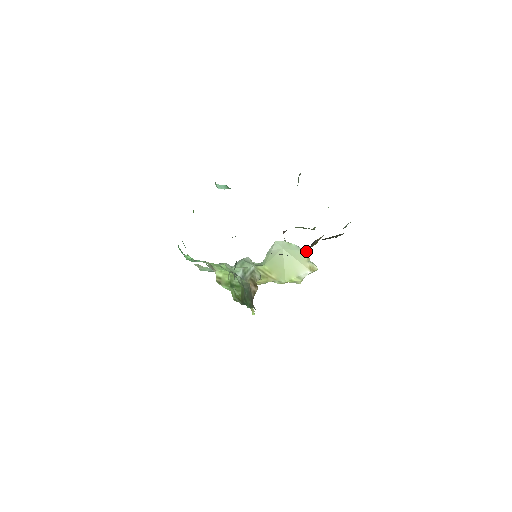
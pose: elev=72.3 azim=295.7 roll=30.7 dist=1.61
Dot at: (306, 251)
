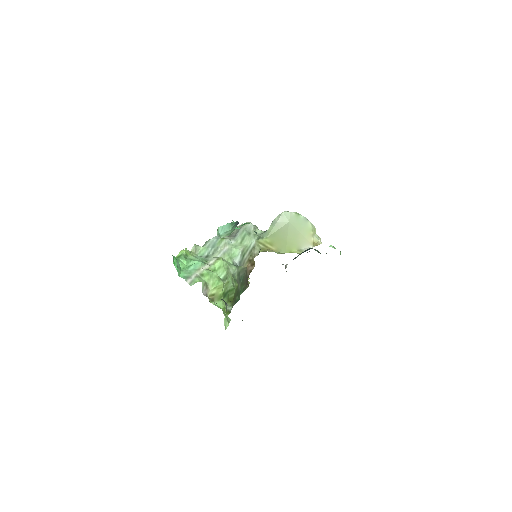
Dot at: occluded
